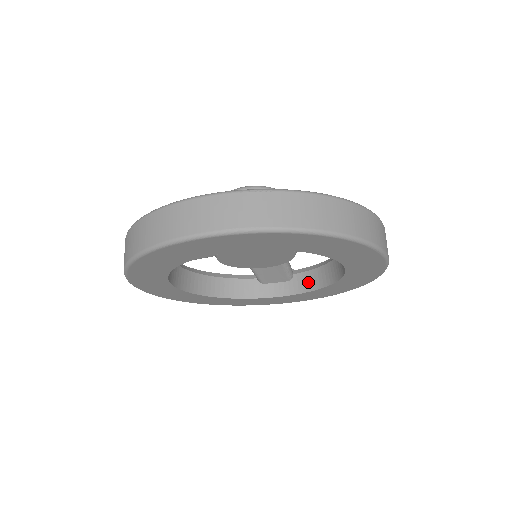
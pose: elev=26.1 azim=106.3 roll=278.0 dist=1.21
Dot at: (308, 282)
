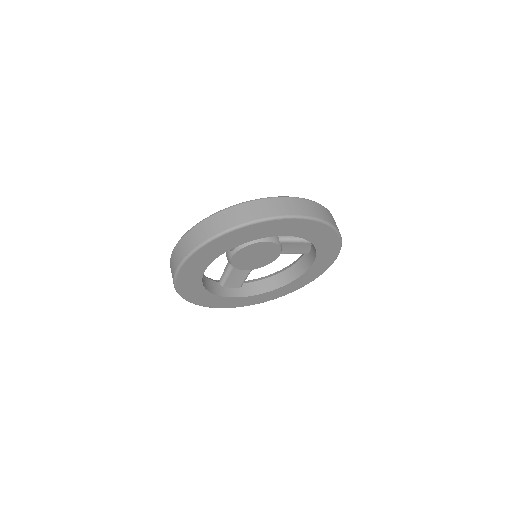
Dot at: (255, 289)
